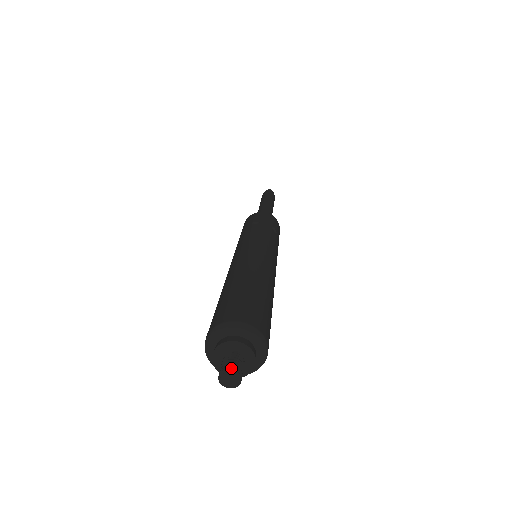
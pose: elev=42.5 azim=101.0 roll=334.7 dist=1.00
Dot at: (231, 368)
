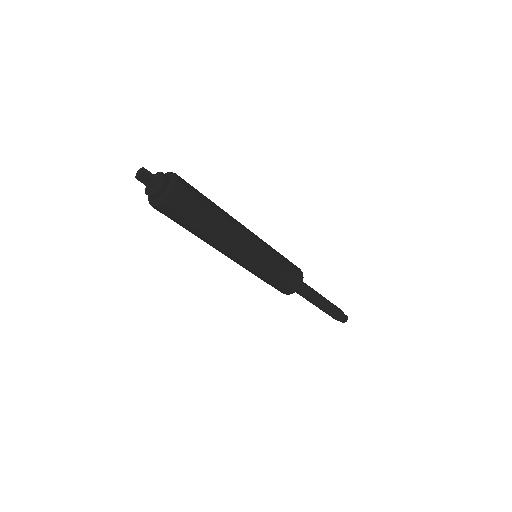
Dot at: (140, 172)
